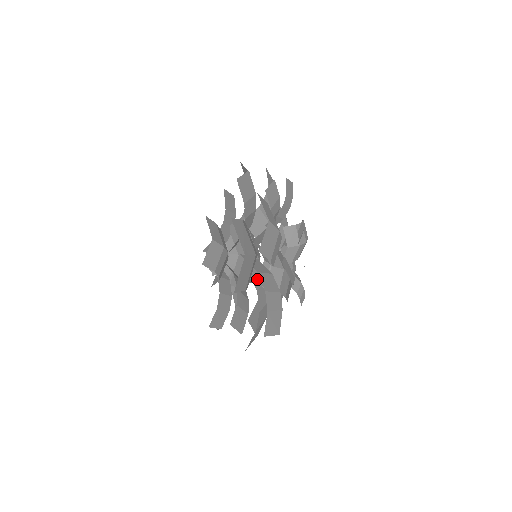
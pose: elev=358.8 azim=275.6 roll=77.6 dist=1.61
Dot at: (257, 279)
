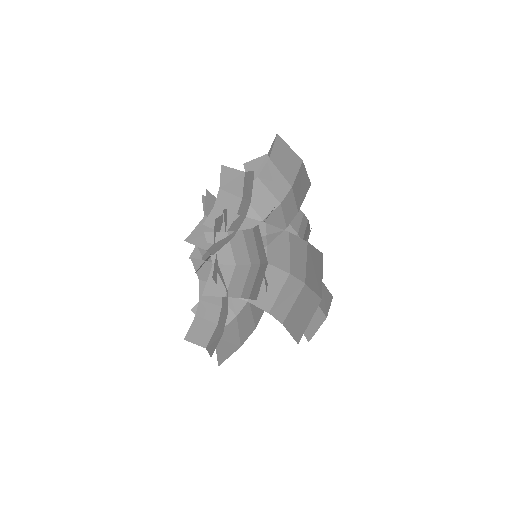
Dot at: occluded
